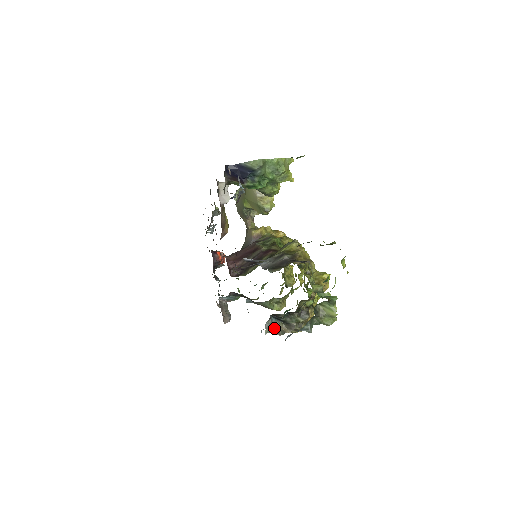
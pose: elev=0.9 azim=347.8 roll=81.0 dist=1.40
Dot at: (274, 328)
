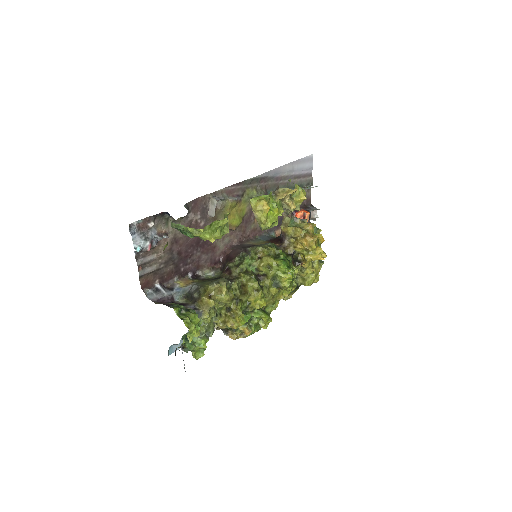
Dot at: occluded
